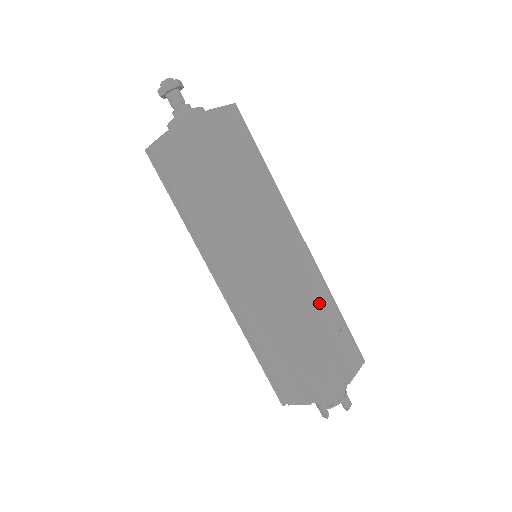
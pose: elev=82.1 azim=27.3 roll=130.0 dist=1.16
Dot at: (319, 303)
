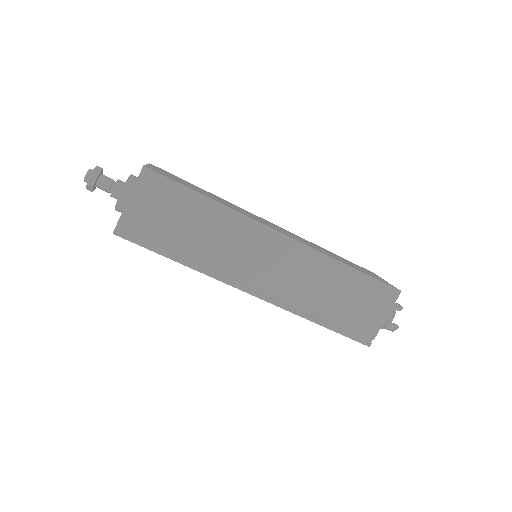
Dot at: occluded
